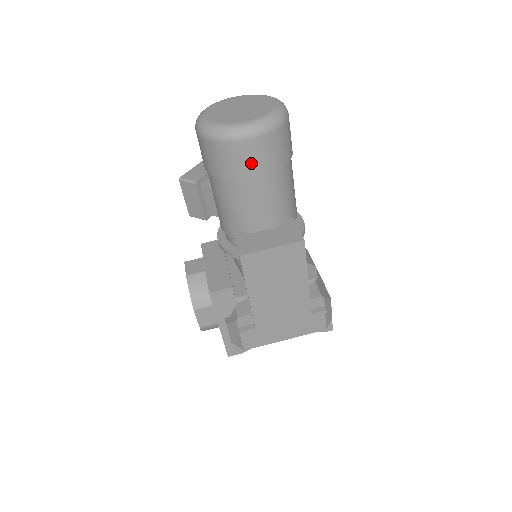
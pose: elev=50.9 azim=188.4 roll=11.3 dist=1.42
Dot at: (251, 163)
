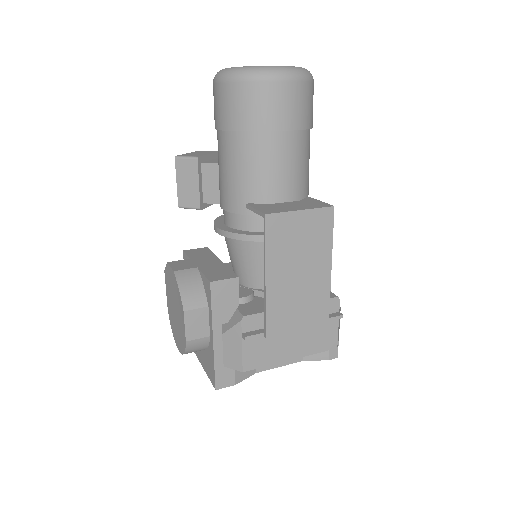
Dot at: (282, 110)
